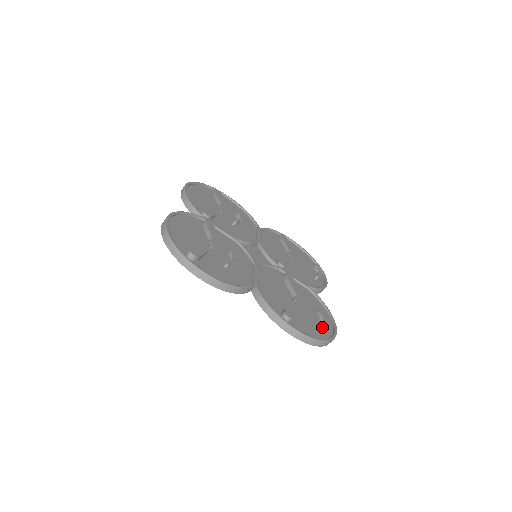
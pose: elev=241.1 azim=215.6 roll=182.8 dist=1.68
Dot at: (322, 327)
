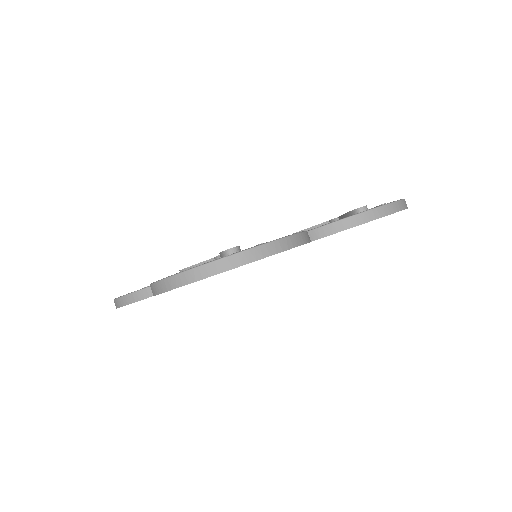
Dot at: (382, 204)
